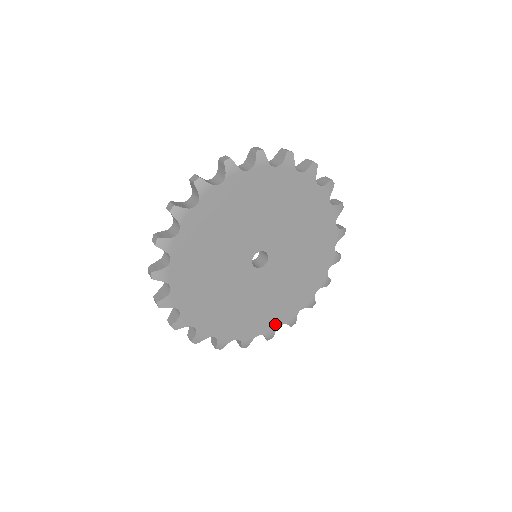
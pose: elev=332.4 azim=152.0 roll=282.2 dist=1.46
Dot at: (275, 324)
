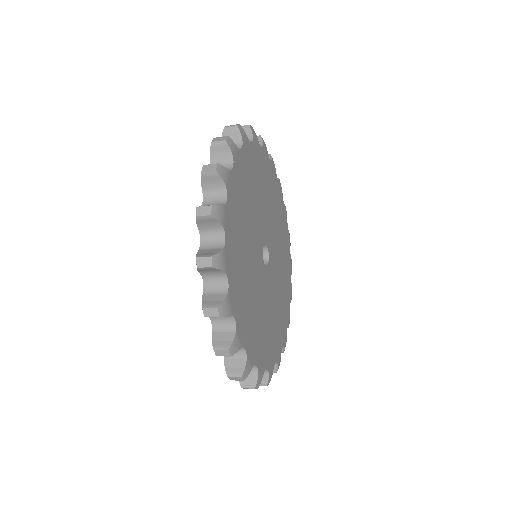
Dot at: (285, 329)
